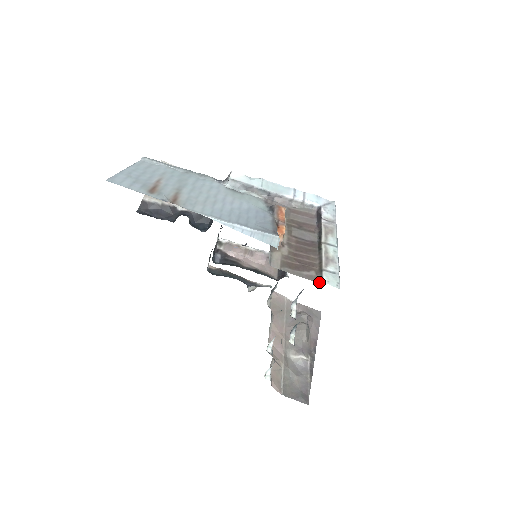
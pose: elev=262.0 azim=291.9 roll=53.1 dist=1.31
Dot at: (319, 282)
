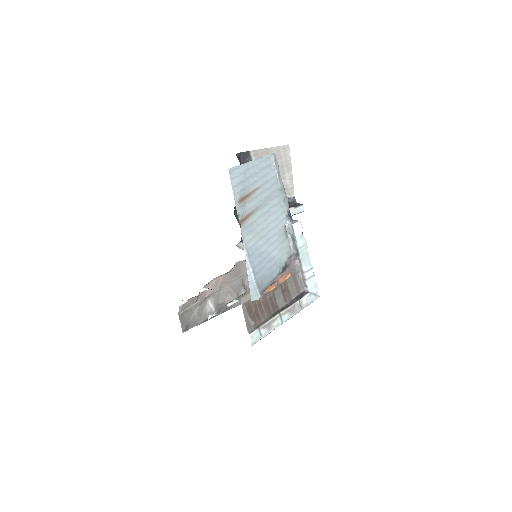
Dot at: (248, 332)
